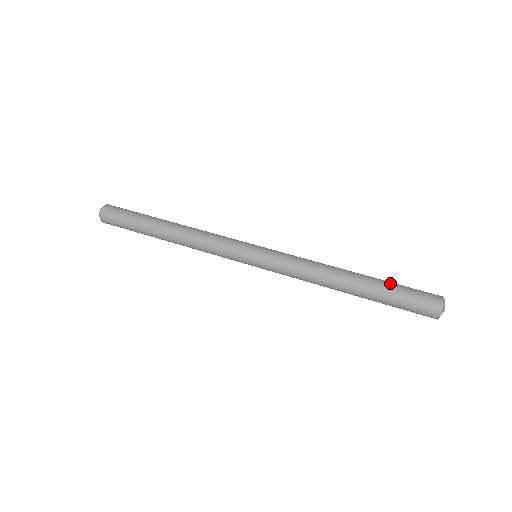
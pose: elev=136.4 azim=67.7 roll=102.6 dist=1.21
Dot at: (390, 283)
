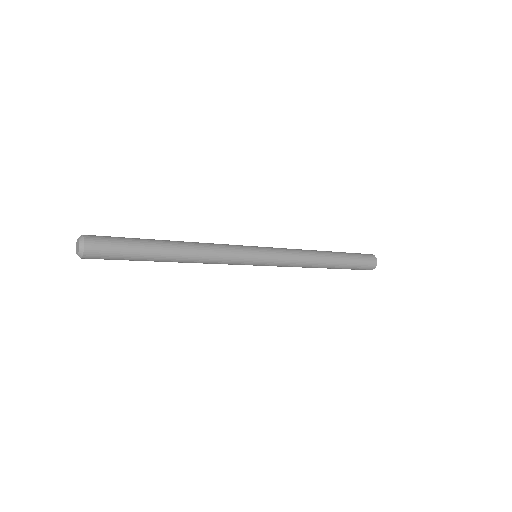
Dot at: (344, 252)
